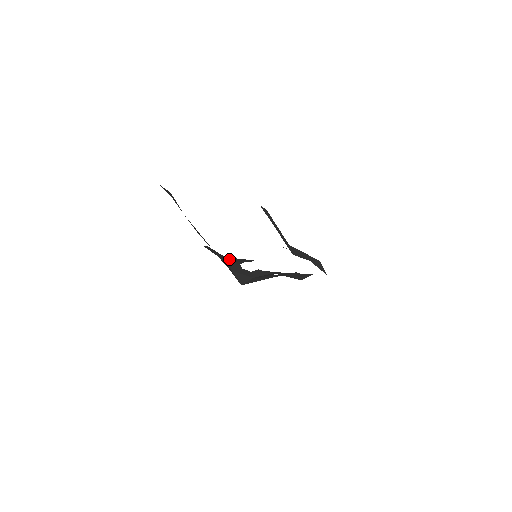
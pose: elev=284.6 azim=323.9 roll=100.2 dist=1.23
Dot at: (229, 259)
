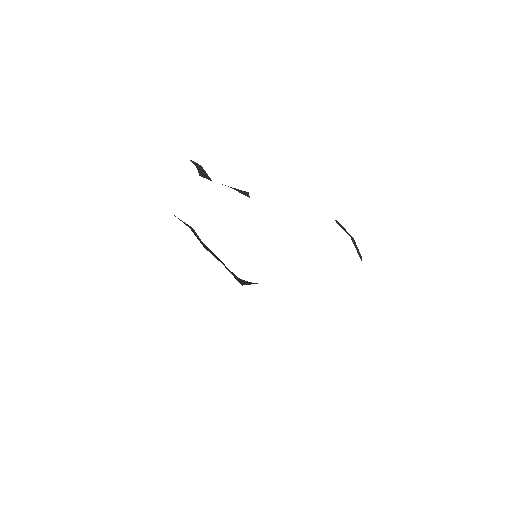
Dot at: occluded
